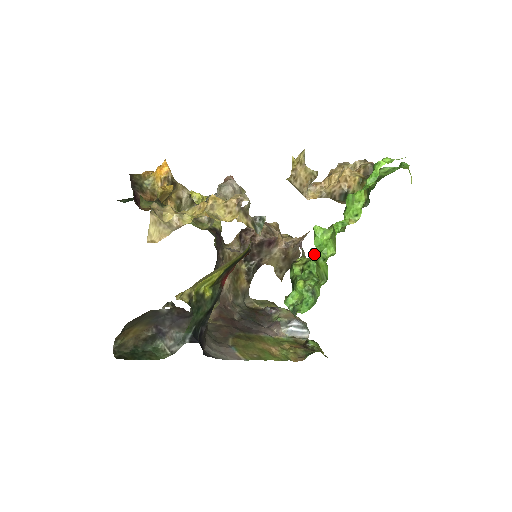
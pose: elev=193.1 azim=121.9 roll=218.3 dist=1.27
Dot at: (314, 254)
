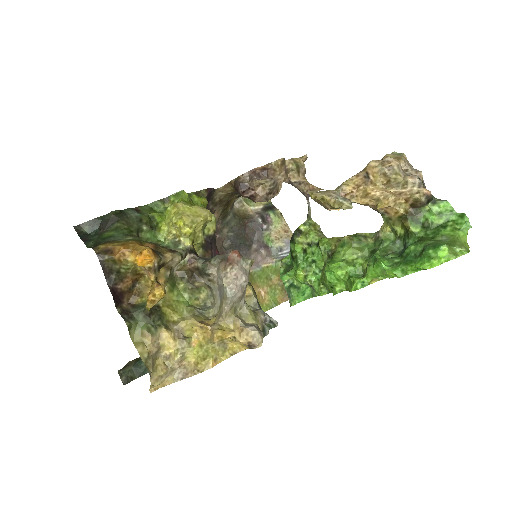
Dot at: (322, 254)
